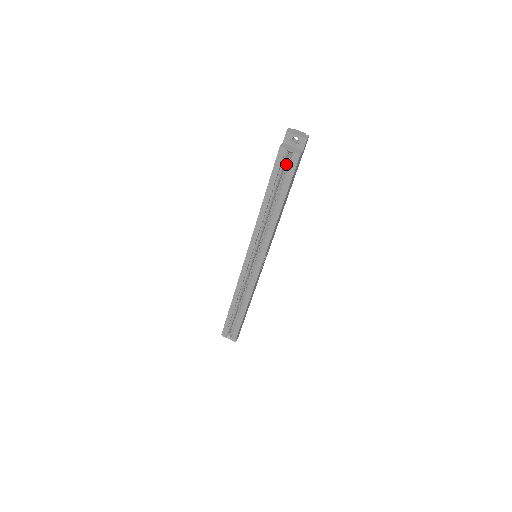
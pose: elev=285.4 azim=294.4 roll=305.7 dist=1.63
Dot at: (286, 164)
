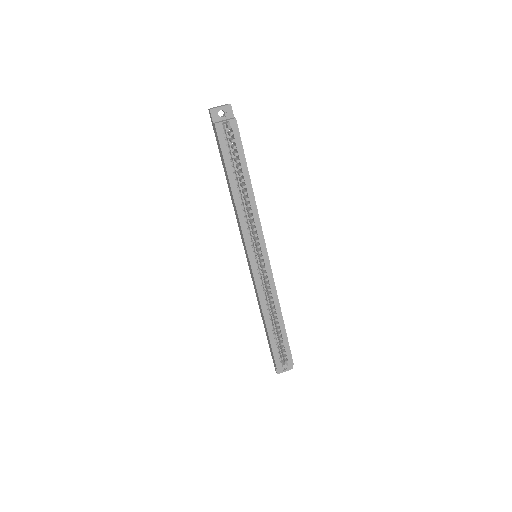
Dot at: occluded
